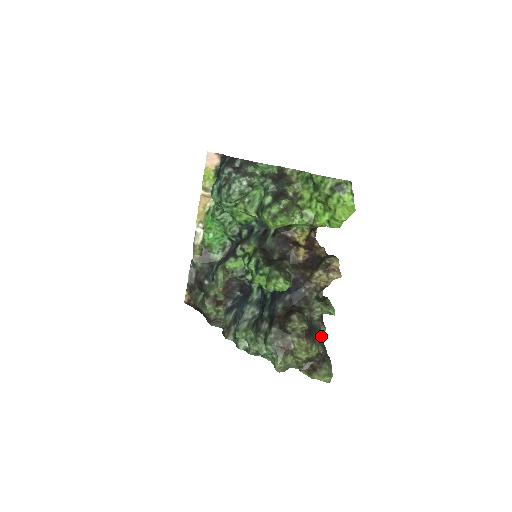
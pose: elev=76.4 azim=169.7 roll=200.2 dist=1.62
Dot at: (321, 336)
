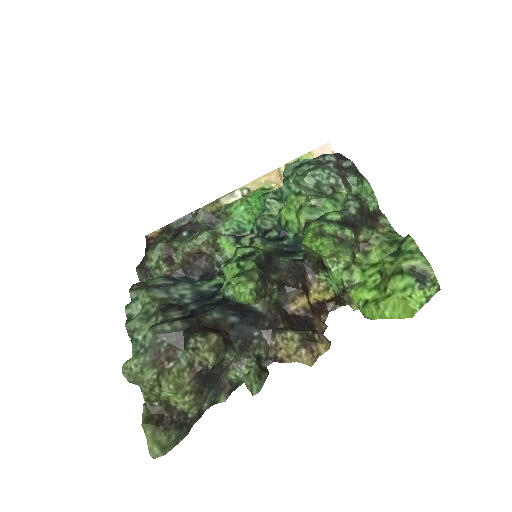
Dot at: (212, 401)
